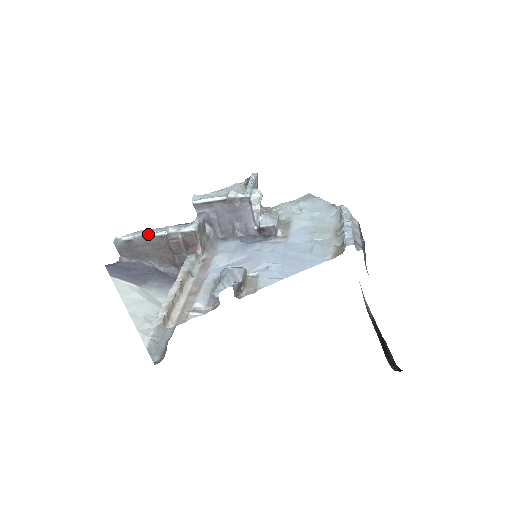
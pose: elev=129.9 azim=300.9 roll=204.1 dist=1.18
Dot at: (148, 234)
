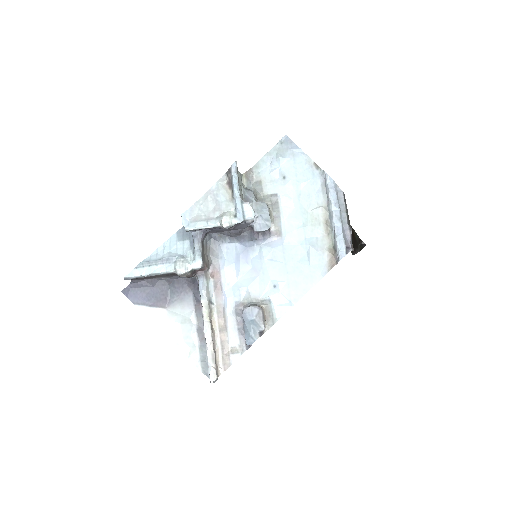
Dot at: (156, 274)
